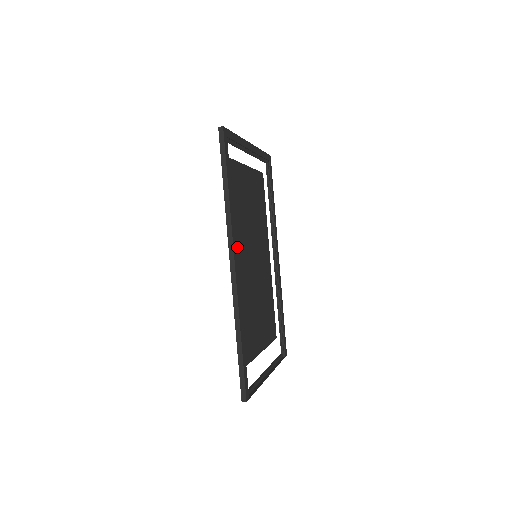
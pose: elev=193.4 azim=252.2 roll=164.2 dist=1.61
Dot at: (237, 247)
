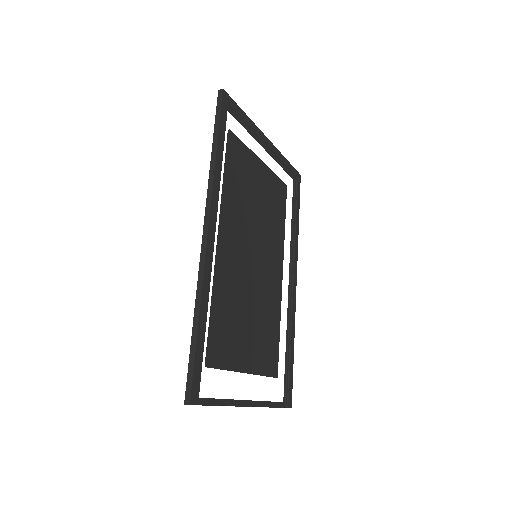
Dot at: (222, 222)
